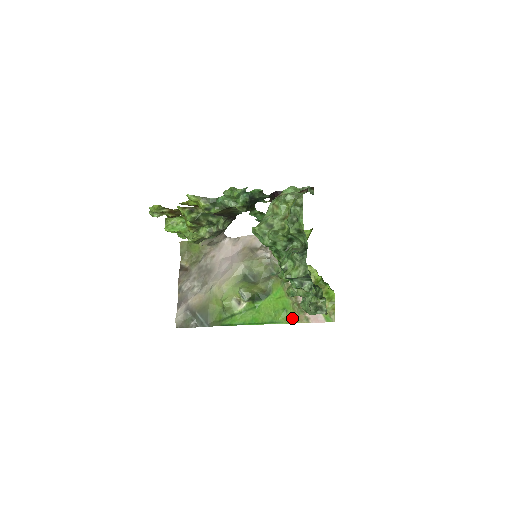
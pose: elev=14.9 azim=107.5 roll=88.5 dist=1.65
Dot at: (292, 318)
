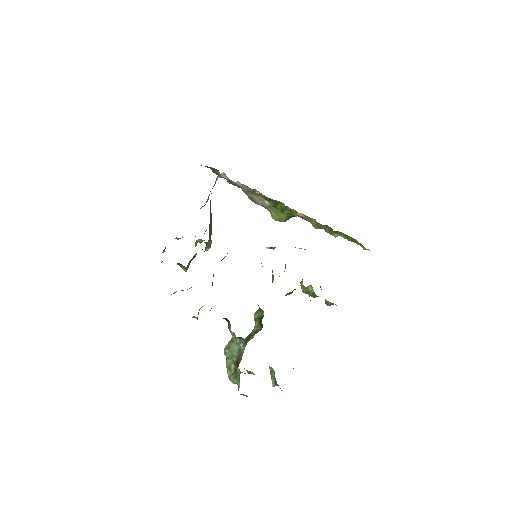
Dot at: occluded
